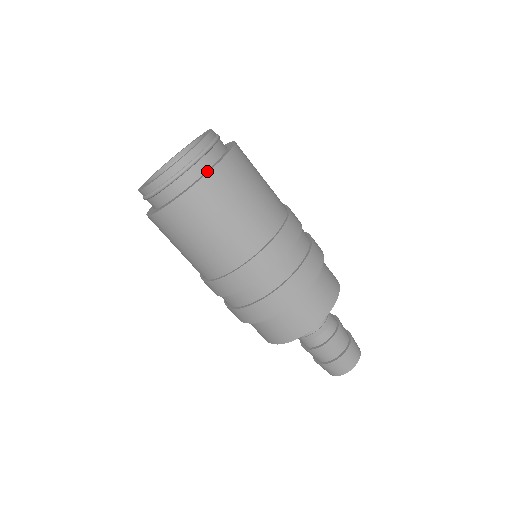
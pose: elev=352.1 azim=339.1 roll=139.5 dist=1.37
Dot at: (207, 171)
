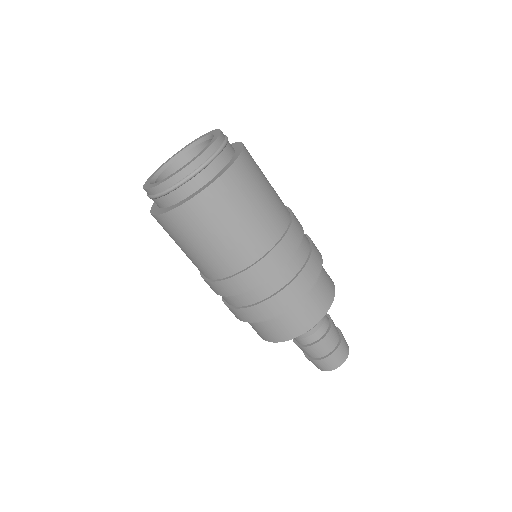
Dot at: (235, 155)
